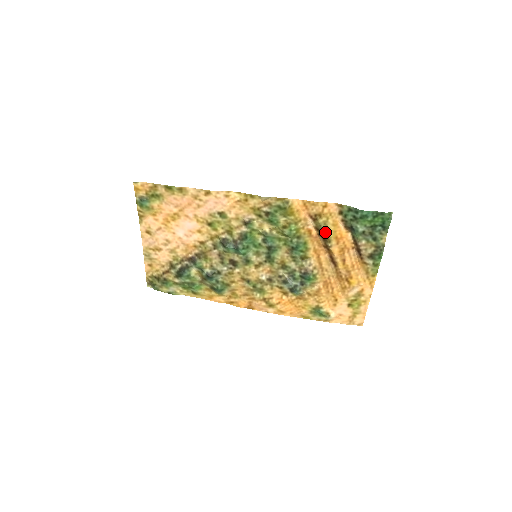
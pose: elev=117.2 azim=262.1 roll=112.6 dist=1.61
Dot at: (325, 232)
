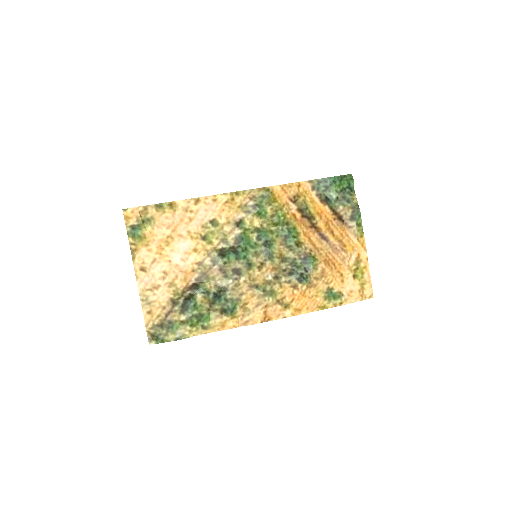
Dot at: (307, 210)
